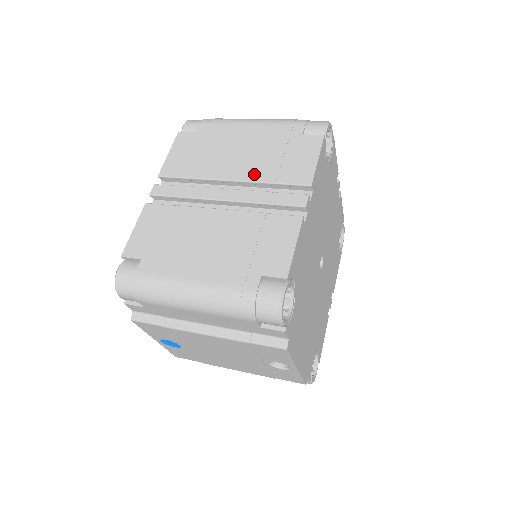
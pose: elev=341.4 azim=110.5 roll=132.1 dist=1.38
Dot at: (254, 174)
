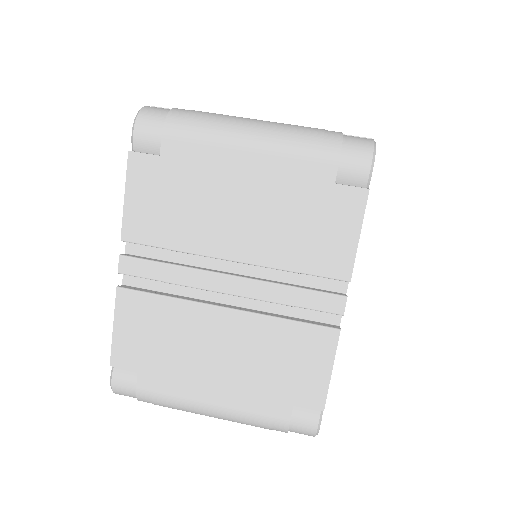
Dot at: (267, 254)
